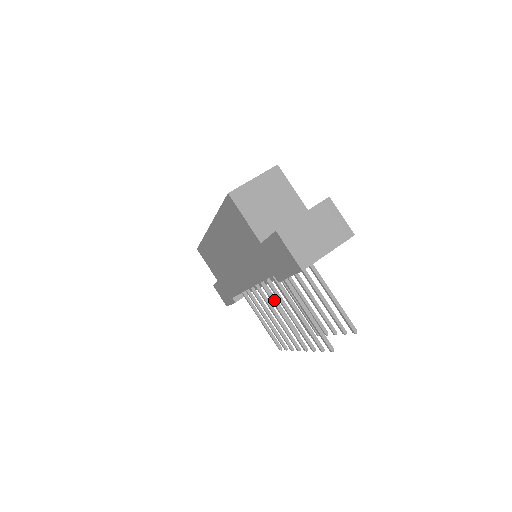
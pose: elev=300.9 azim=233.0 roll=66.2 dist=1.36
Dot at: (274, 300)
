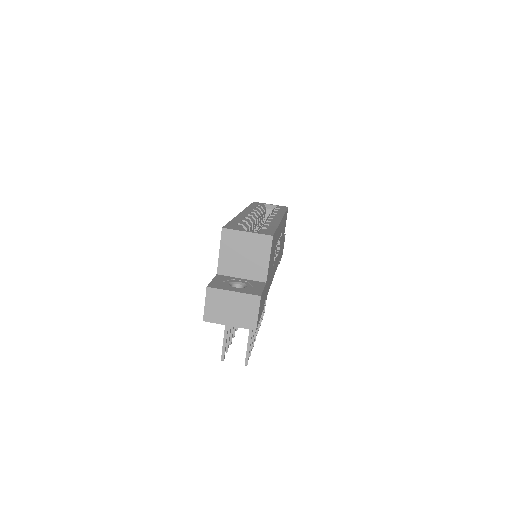
Dot at: occluded
